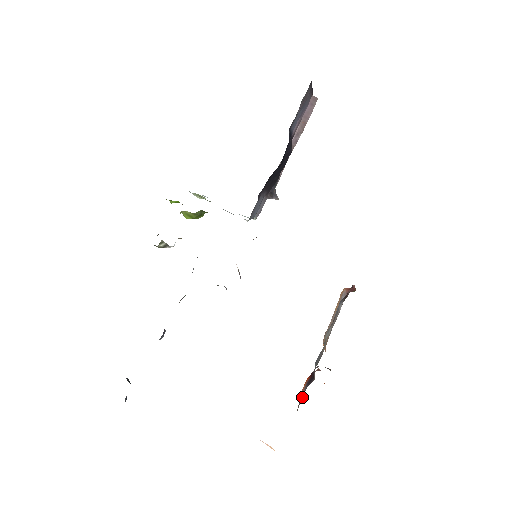
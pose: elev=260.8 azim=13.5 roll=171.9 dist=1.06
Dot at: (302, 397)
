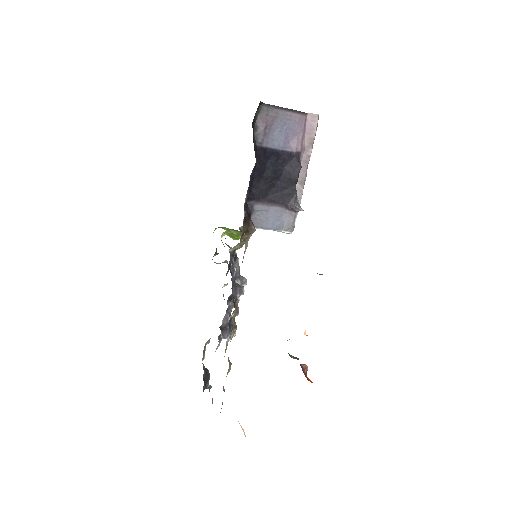
Dot at: occluded
